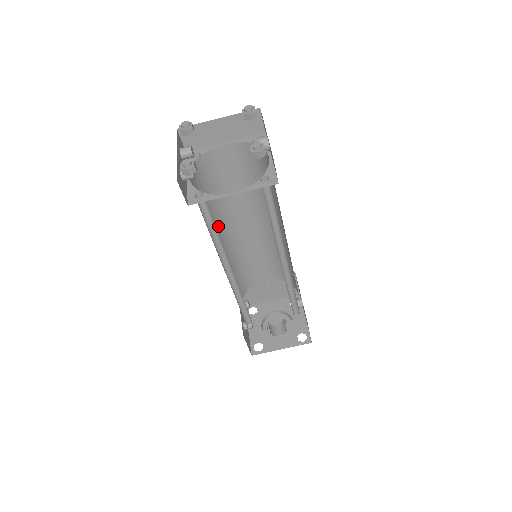
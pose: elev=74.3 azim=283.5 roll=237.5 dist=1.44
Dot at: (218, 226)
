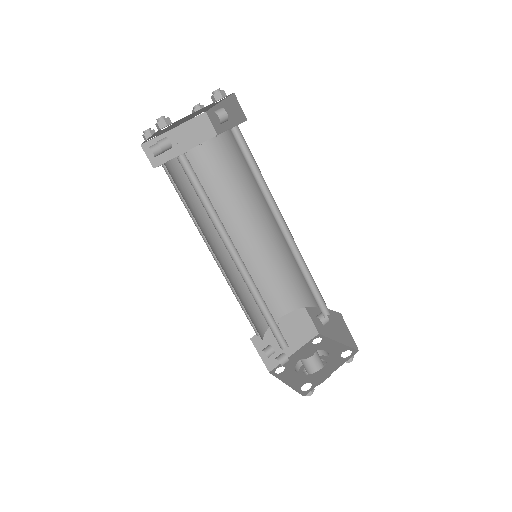
Dot at: (207, 239)
